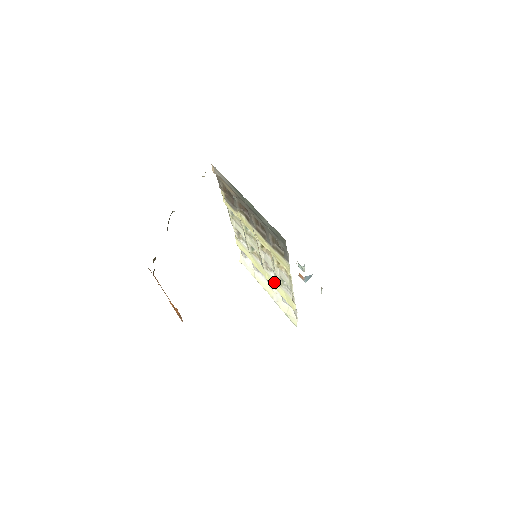
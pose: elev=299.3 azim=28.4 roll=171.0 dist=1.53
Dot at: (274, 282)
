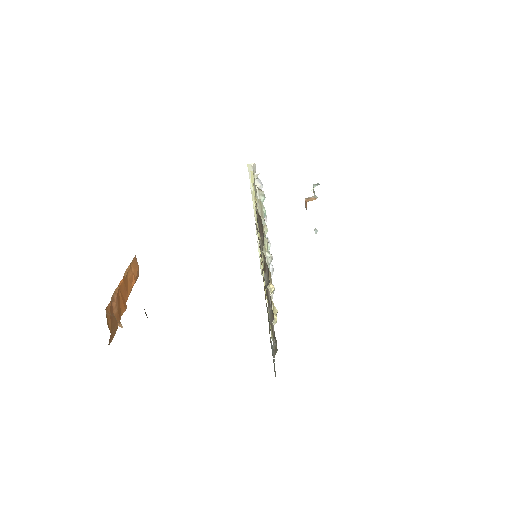
Dot at: occluded
